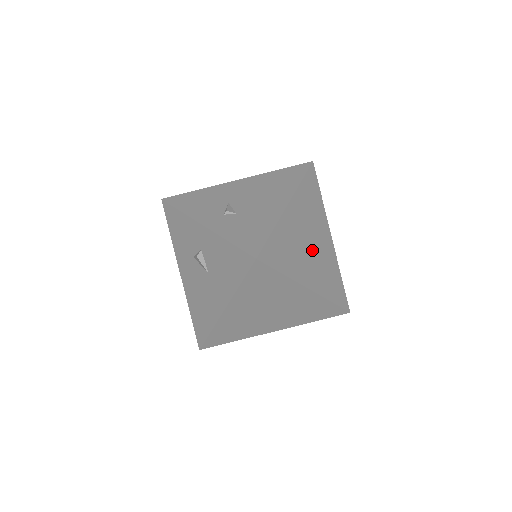
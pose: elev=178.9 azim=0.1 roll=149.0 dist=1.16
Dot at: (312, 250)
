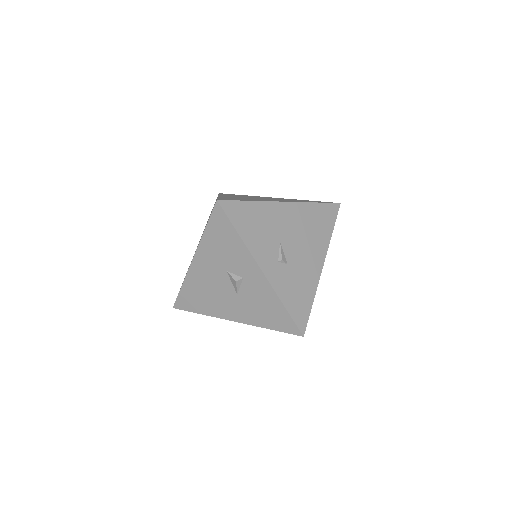
Dot at: occluded
